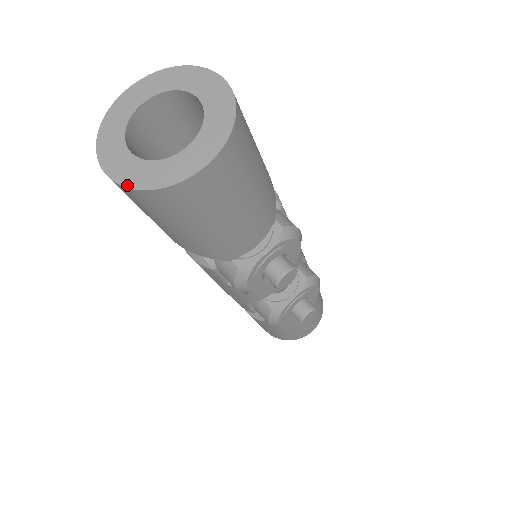
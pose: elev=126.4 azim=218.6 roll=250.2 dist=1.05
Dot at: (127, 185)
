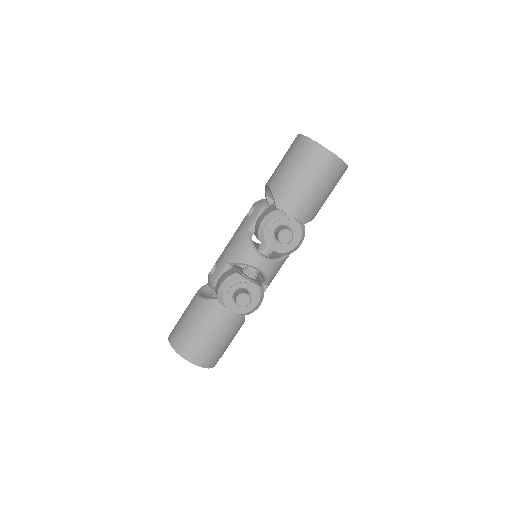
Dot at: (306, 136)
